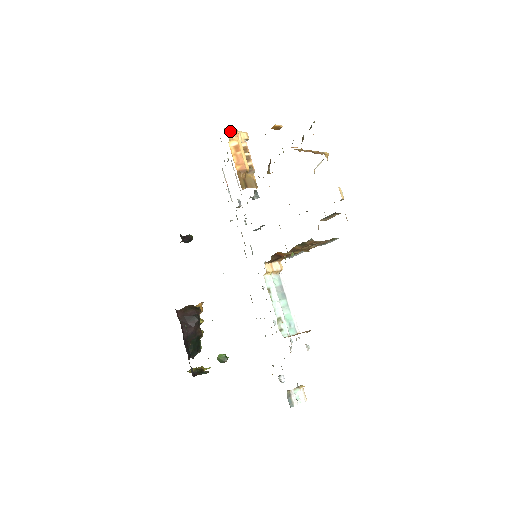
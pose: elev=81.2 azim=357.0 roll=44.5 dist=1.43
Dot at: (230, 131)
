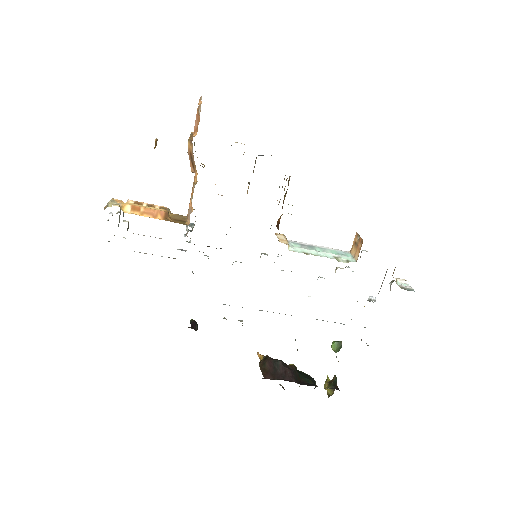
Dot at: (111, 204)
